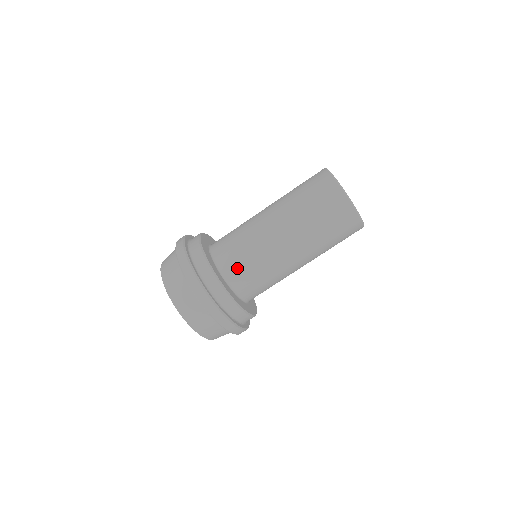
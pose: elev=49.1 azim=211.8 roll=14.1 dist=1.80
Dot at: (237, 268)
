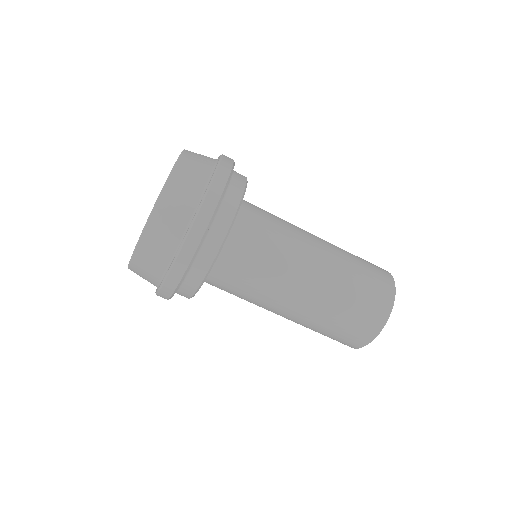
Dot at: (249, 240)
